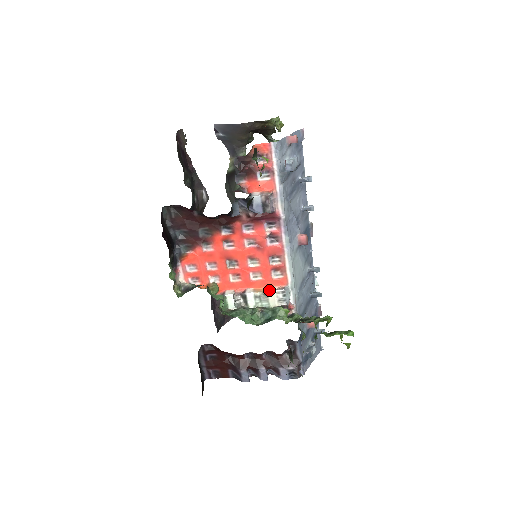
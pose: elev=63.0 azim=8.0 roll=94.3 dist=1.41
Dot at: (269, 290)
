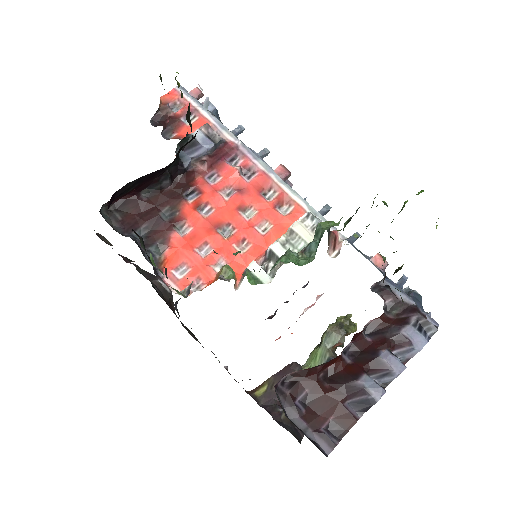
Dot at: (291, 225)
